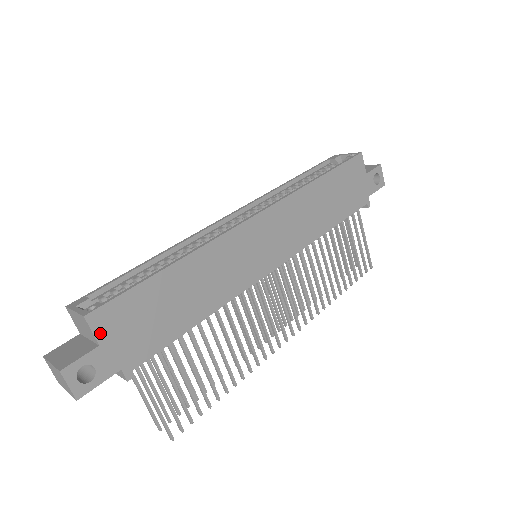
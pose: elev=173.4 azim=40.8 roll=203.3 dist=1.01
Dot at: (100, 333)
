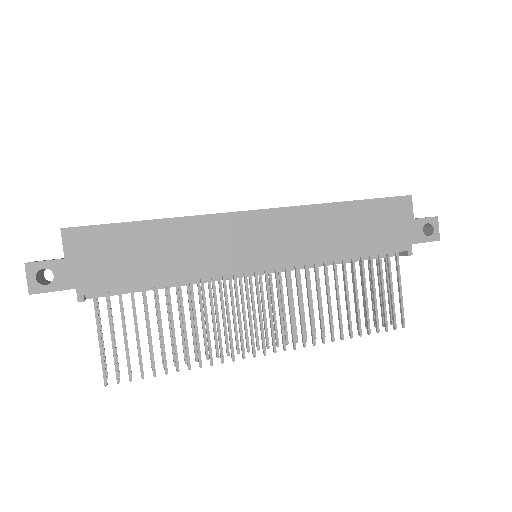
Dot at: (69, 248)
